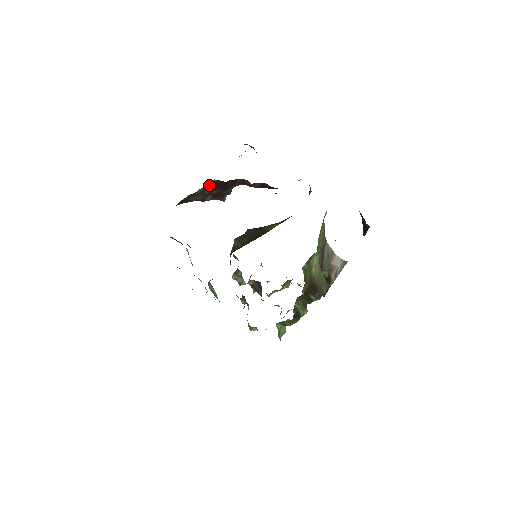
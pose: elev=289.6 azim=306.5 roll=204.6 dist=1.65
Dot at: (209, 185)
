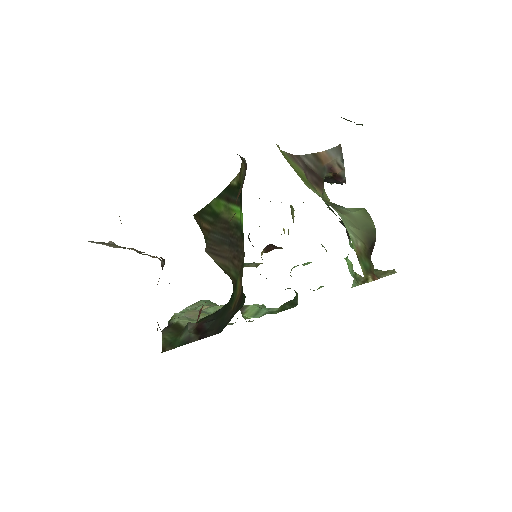
Dot at: occluded
